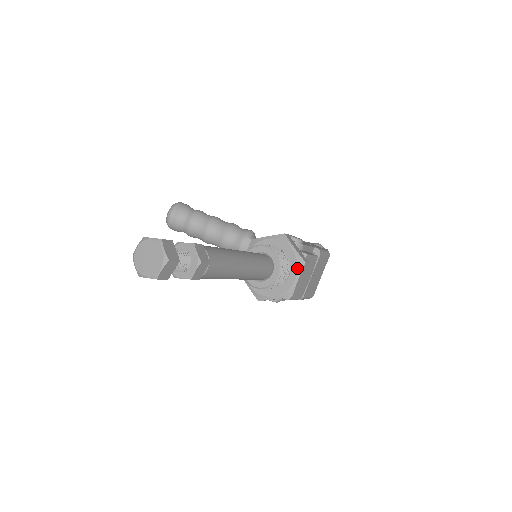
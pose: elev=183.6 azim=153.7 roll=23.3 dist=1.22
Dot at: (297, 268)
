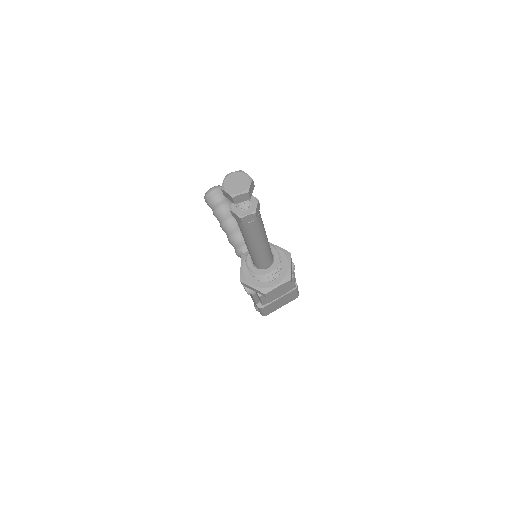
Dot at: (283, 279)
